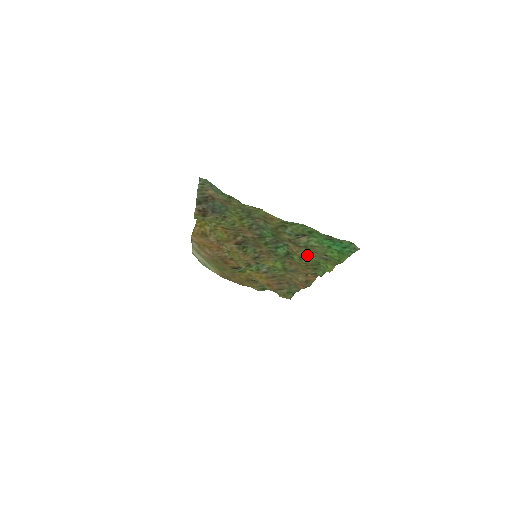
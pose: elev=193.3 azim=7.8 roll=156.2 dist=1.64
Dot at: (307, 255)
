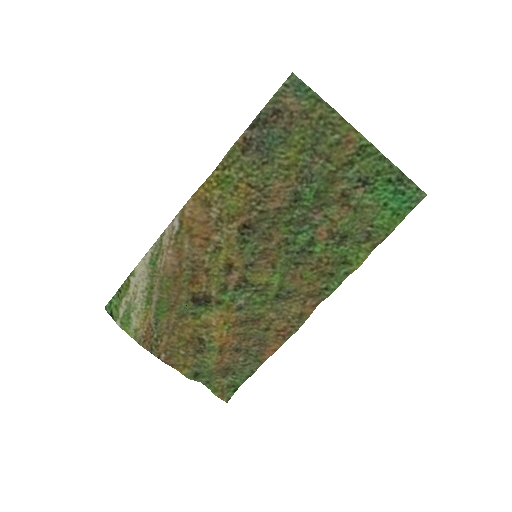
Dot at: (348, 227)
